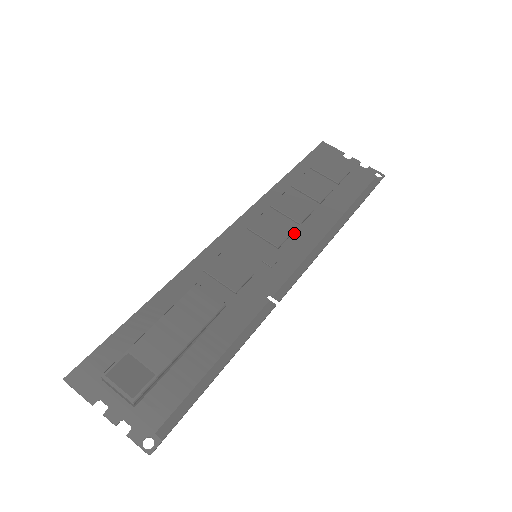
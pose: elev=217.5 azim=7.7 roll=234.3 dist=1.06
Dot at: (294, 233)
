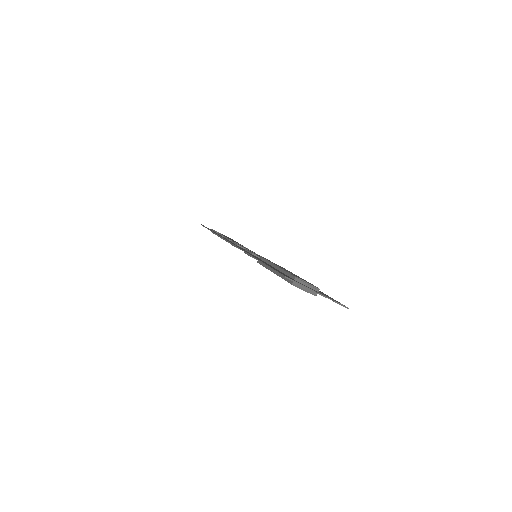
Dot at: occluded
